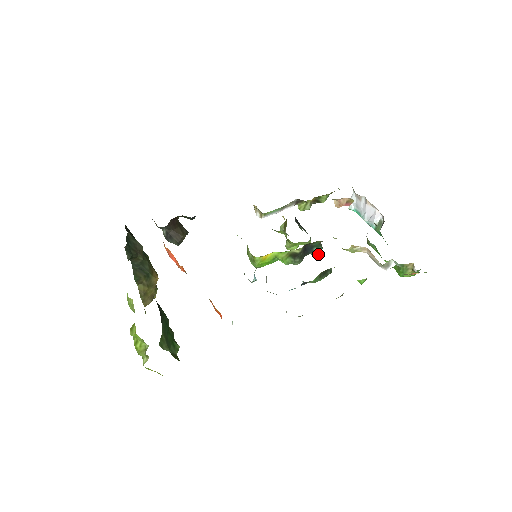
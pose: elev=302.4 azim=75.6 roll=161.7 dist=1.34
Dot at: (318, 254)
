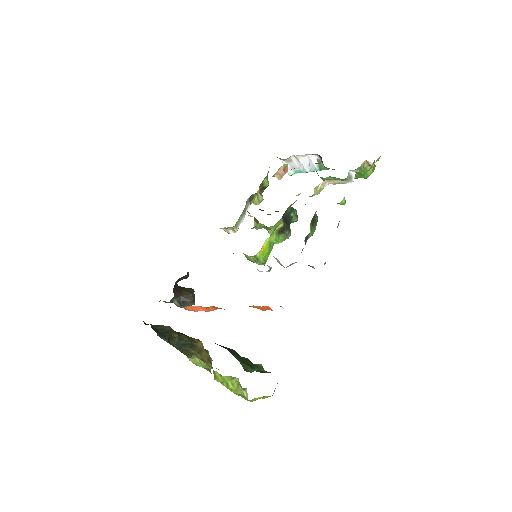
Dot at: (297, 217)
